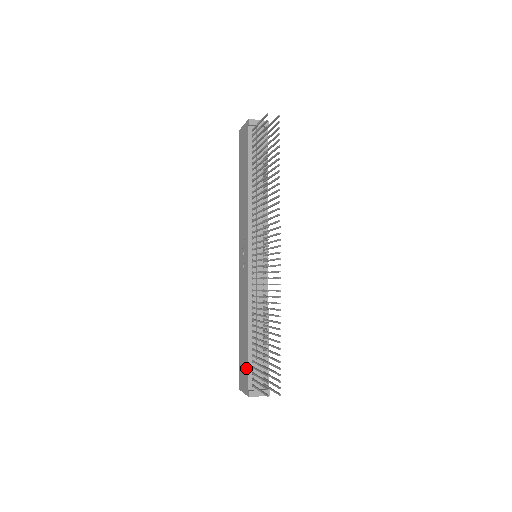
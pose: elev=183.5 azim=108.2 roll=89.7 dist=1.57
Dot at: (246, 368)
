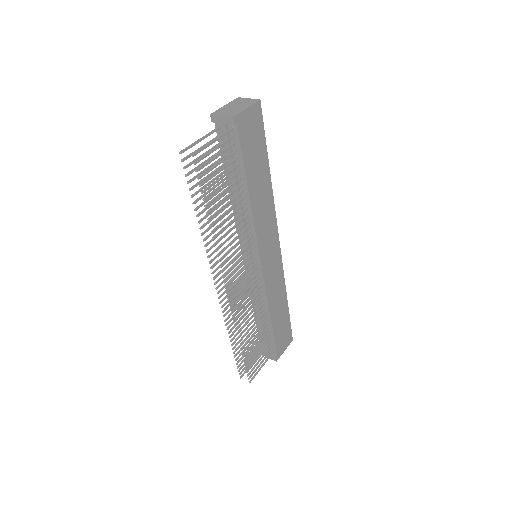
Dot at: occluded
